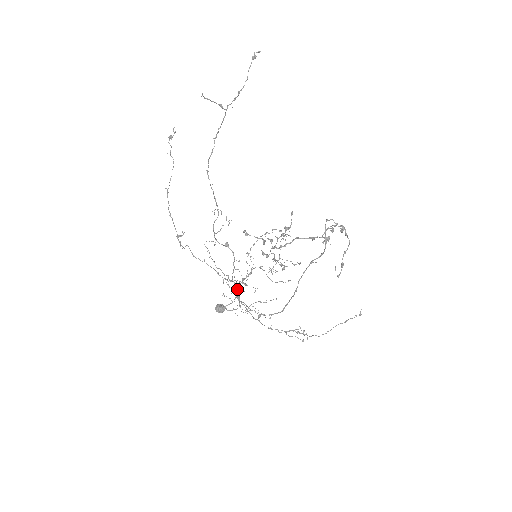
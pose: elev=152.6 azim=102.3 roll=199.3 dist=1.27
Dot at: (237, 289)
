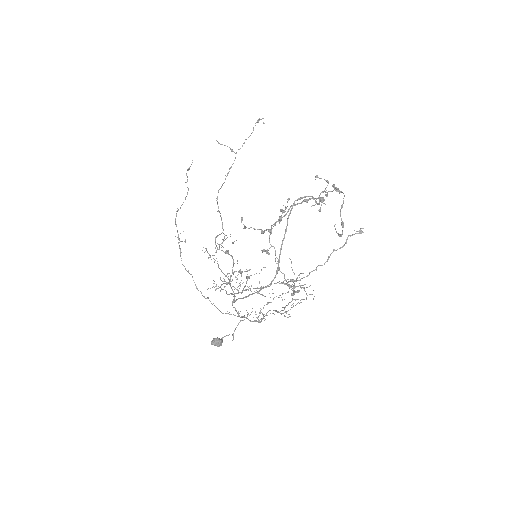
Dot at: occluded
